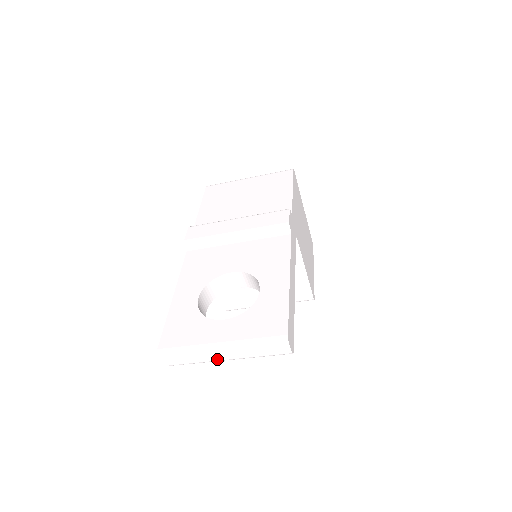
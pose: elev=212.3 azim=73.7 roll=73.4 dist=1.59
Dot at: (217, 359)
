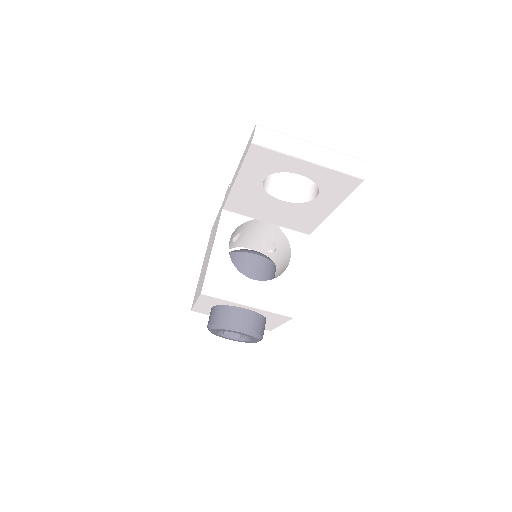
Dot at: (305, 151)
